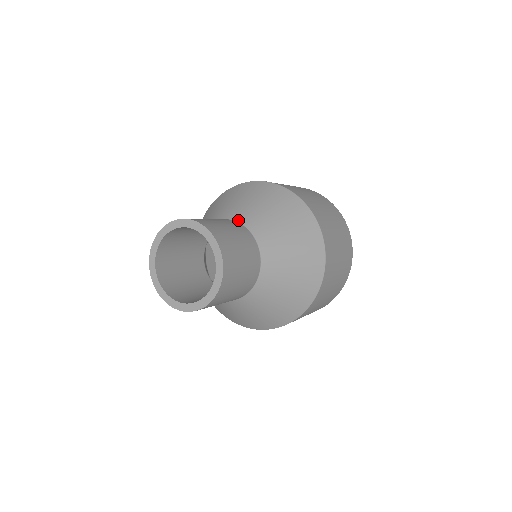
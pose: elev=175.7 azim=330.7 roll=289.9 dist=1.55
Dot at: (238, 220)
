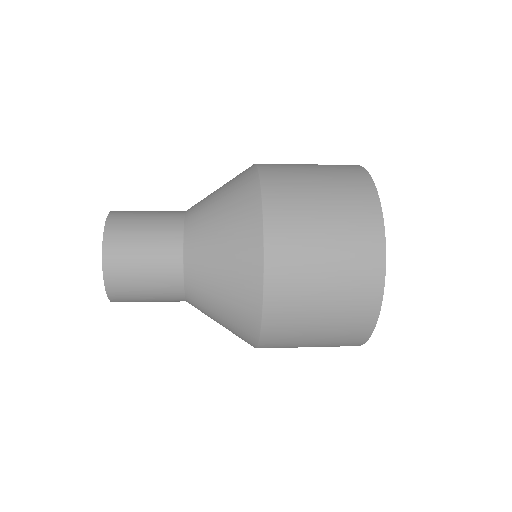
Dot at: (187, 212)
